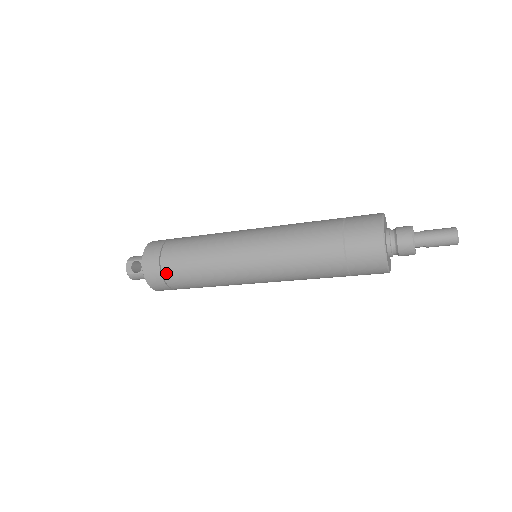
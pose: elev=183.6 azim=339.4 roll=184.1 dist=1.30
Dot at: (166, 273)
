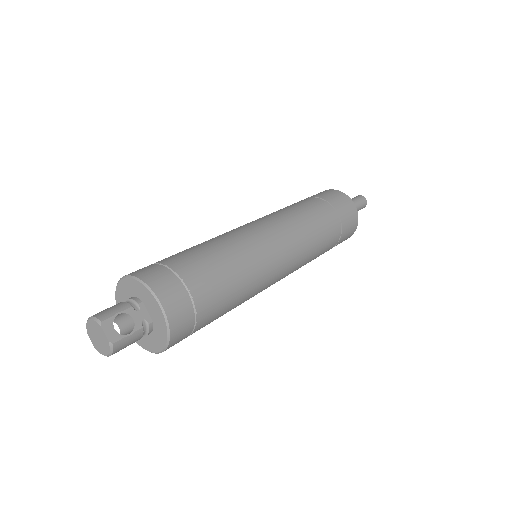
Dot at: (200, 303)
